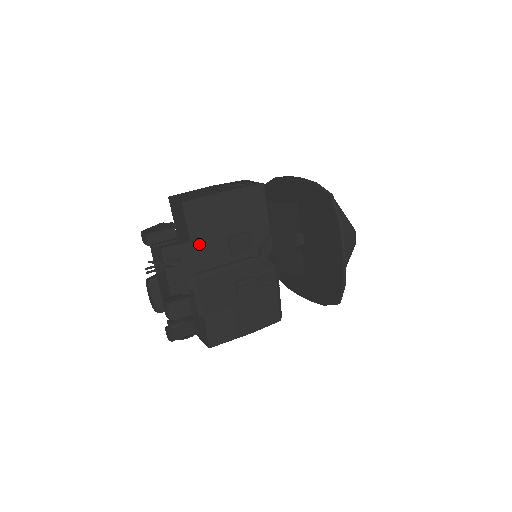
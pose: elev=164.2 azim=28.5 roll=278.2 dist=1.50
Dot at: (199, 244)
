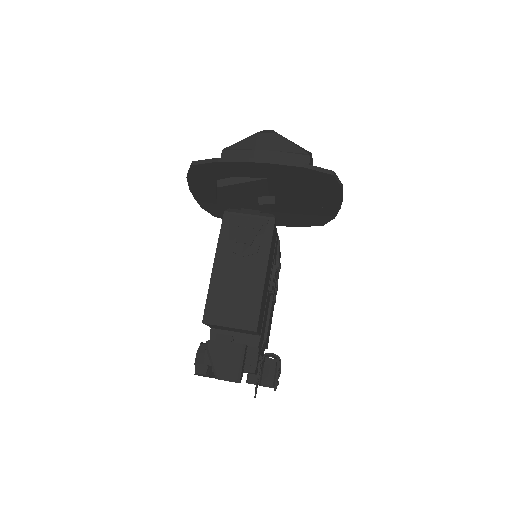
Dot at: (263, 327)
